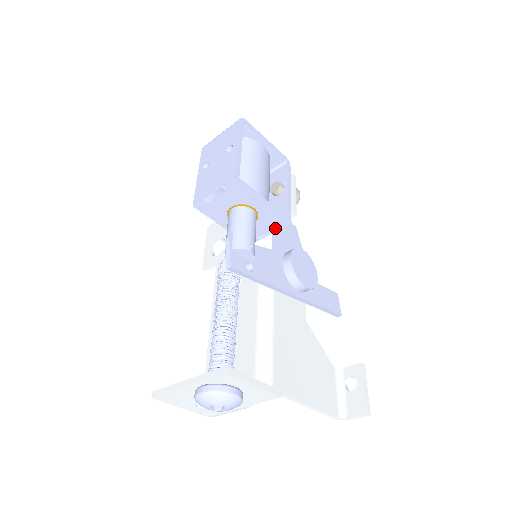
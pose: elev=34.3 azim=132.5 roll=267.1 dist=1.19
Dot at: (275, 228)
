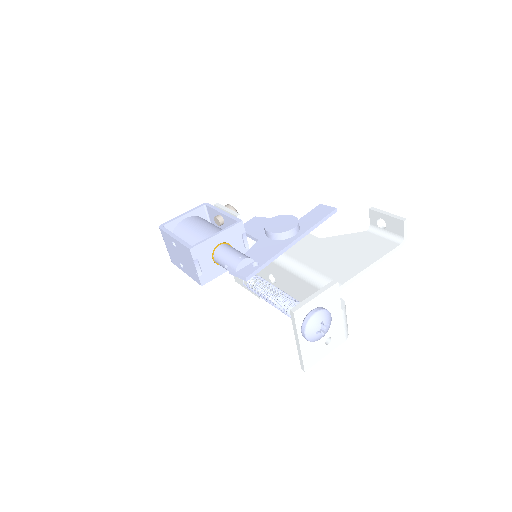
Dot at: (242, 234)
